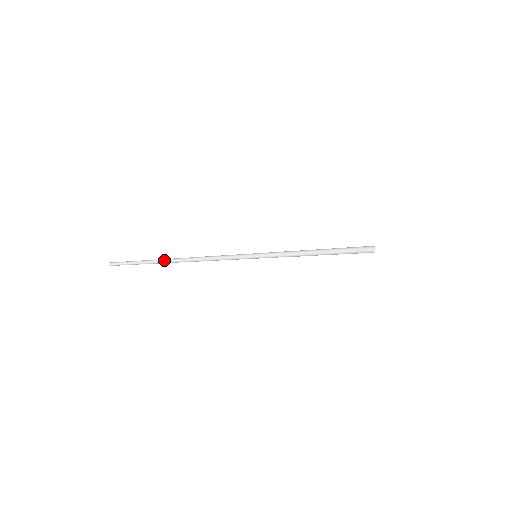
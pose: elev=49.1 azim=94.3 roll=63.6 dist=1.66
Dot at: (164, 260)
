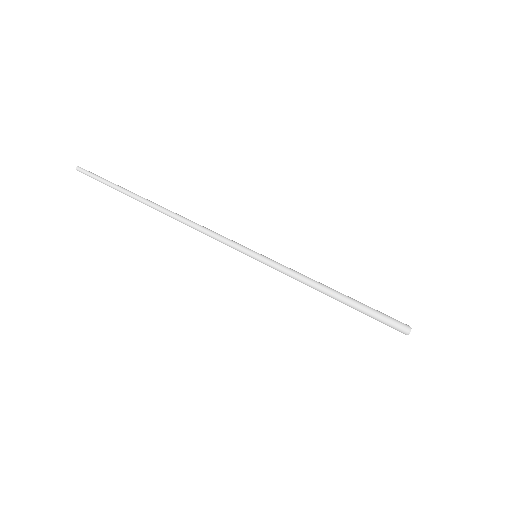
Dot at: (145, 199)
